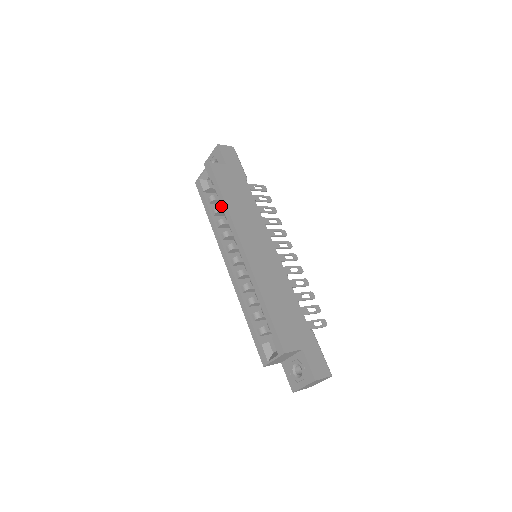
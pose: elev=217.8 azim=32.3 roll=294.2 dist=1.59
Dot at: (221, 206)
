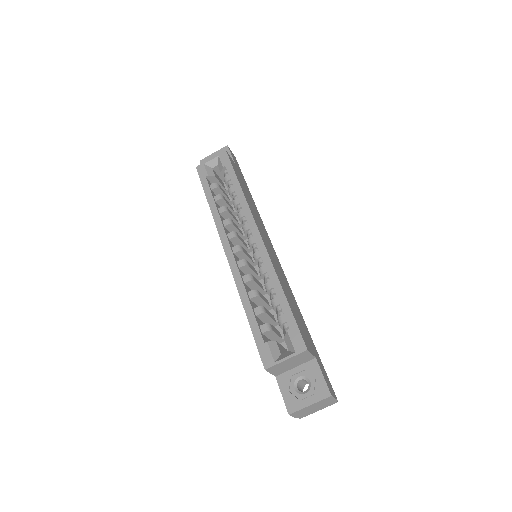
Dot at: (231, 193)
